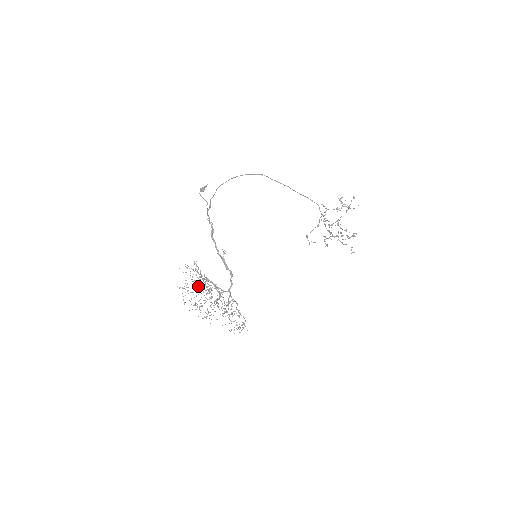
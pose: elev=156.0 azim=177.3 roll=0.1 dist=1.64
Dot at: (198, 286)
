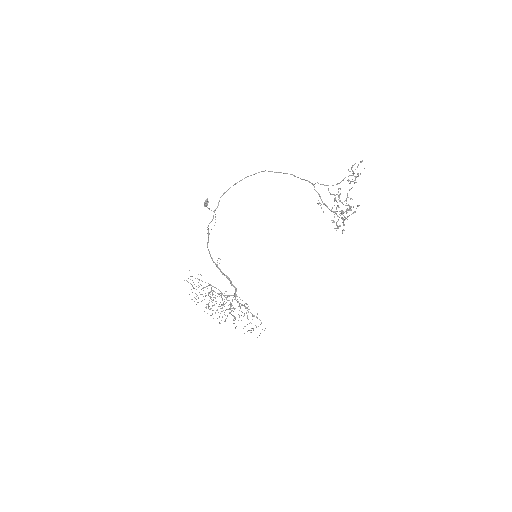
Dot at: (202, 294)
